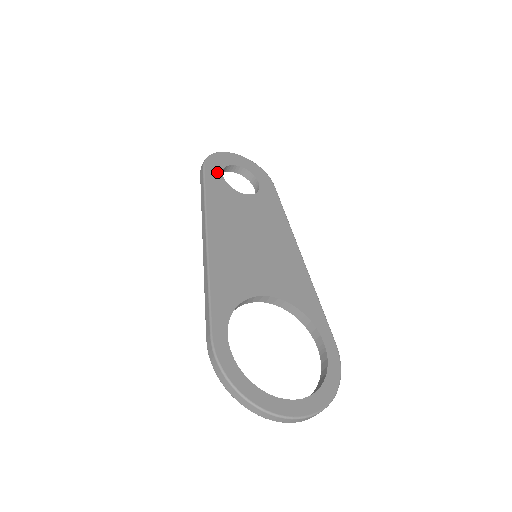
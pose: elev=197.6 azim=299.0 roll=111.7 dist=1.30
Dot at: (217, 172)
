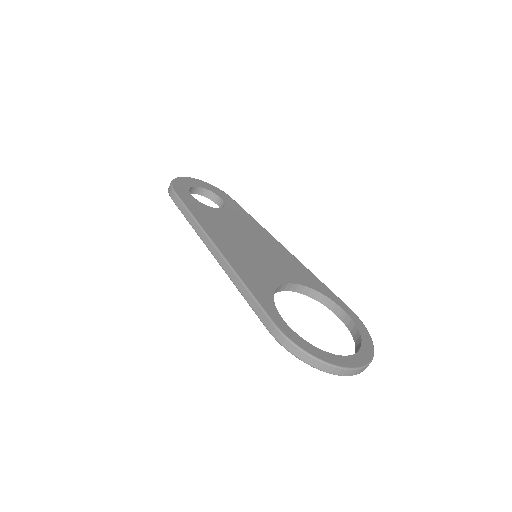
Dot at: (187, 194)
